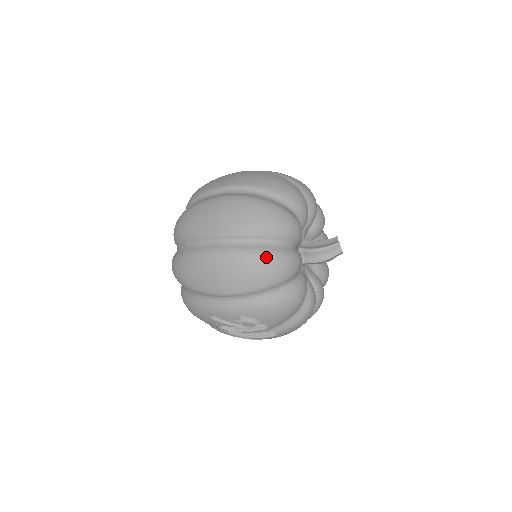
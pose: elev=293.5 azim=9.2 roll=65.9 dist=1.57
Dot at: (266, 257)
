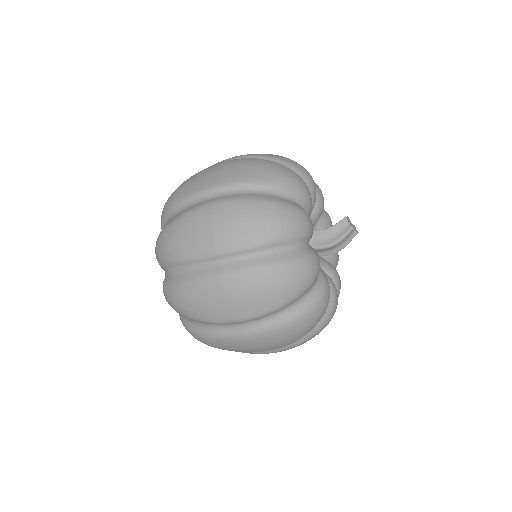
Dot at: (302, 319)
